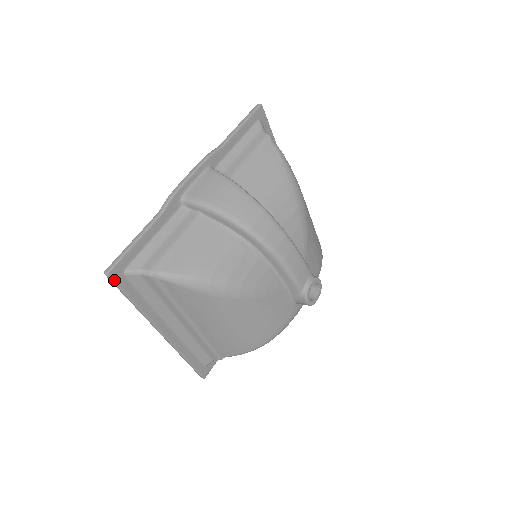
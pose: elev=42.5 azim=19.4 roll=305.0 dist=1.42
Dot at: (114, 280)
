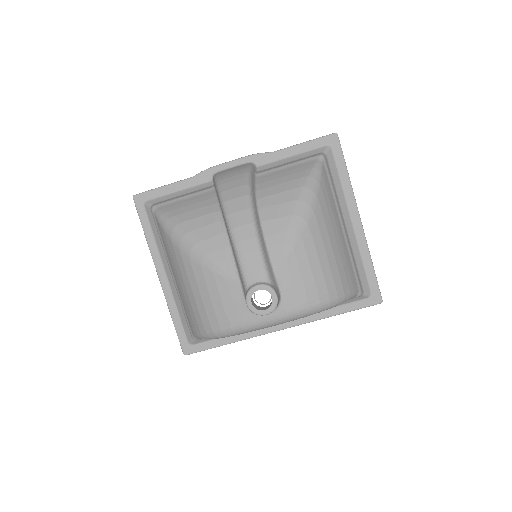
Dot at: (136, 204)
